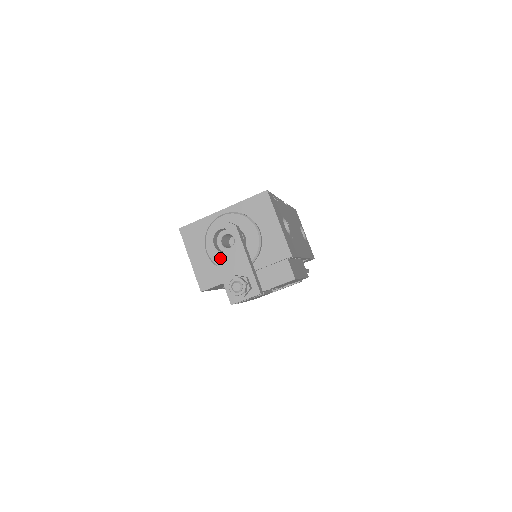
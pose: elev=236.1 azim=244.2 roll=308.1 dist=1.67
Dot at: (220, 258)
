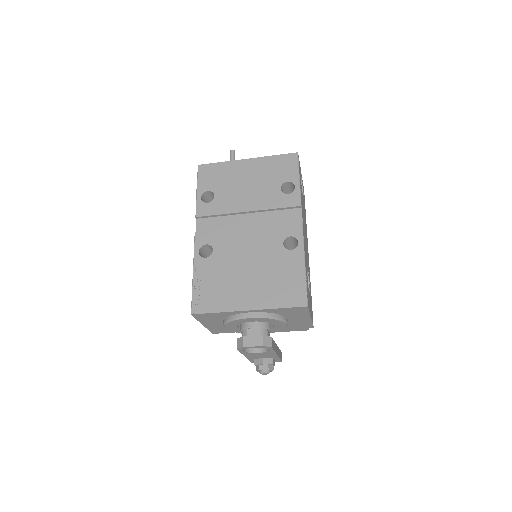
Dot at: (248, 354)
